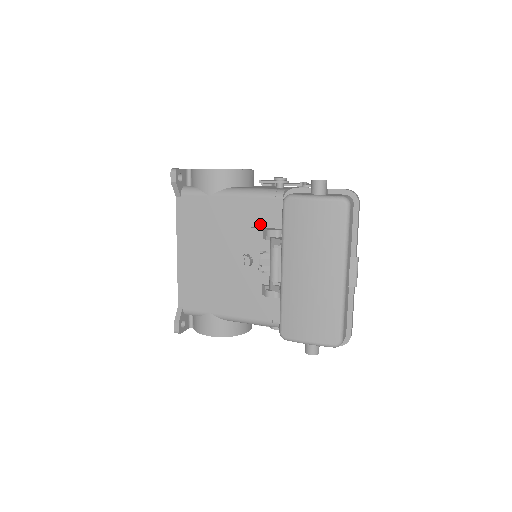
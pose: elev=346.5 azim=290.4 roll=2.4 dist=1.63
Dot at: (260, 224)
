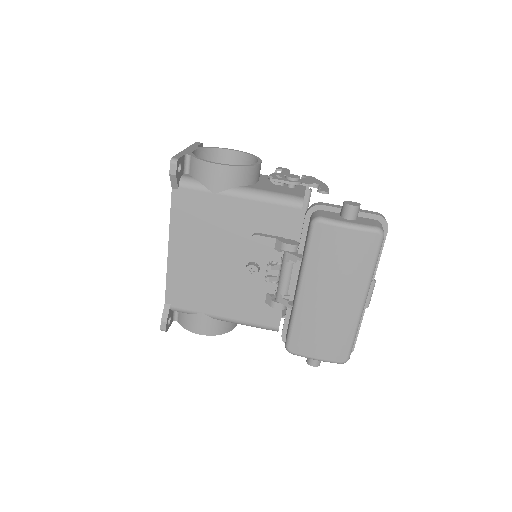
Dot at: (272, 232)
